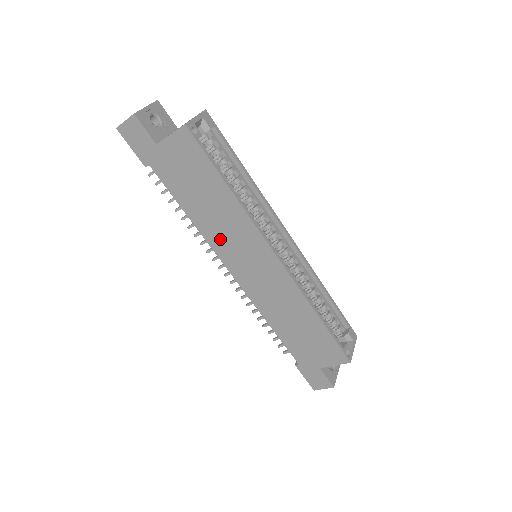
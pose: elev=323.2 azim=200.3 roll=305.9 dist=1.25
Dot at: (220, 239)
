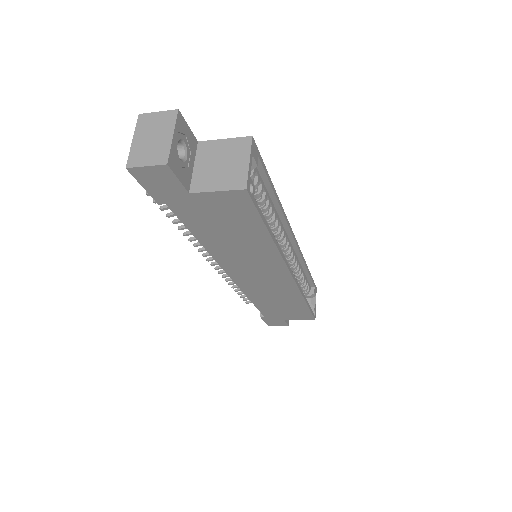
Dot at: (232, 259)
